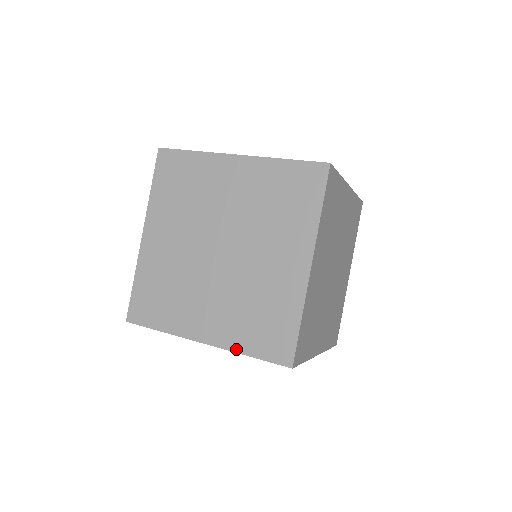
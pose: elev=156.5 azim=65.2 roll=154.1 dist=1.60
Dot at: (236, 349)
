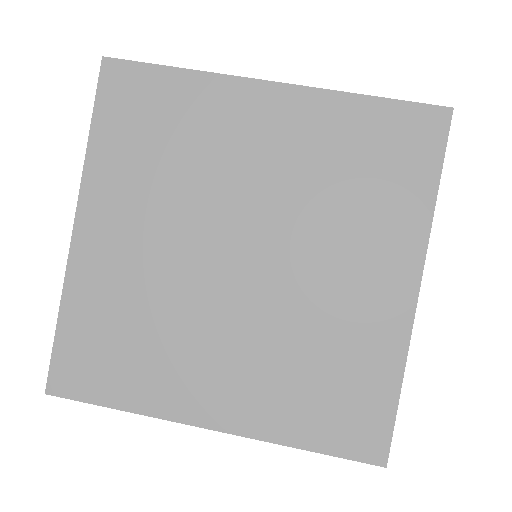
Dot at: (278, 438)
